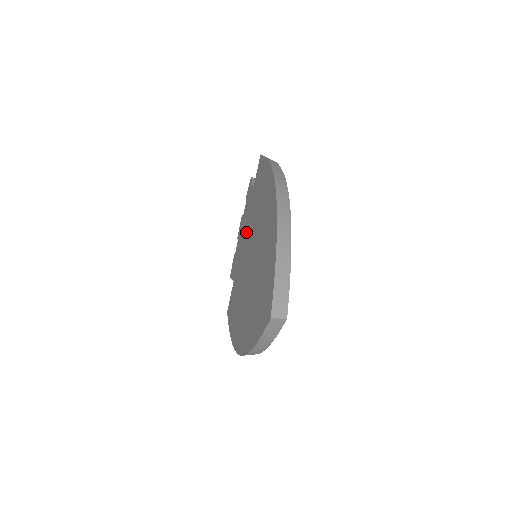
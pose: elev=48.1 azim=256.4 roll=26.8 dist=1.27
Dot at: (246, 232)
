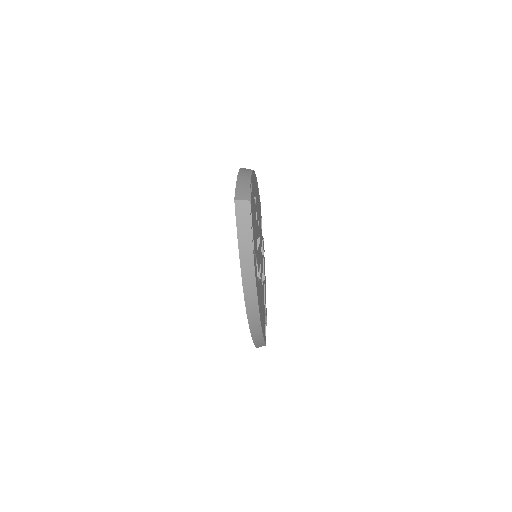
Dot at: occluded
